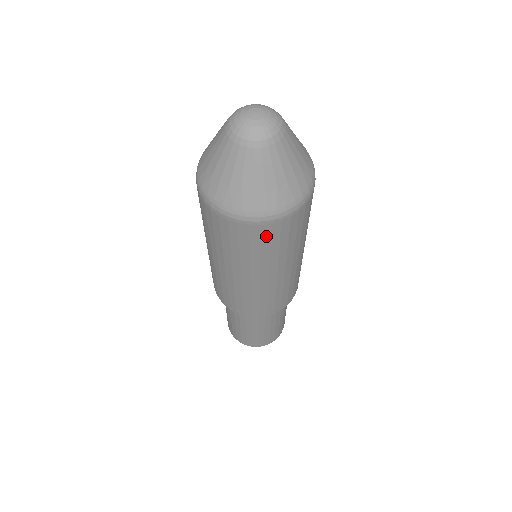
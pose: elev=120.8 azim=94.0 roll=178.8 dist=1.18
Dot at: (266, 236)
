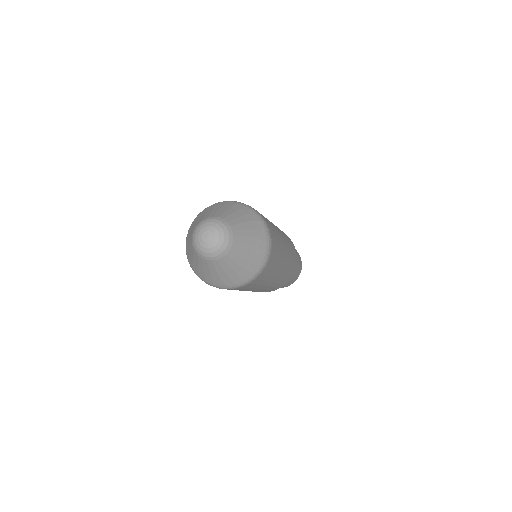
Dot at: (250, 285)
